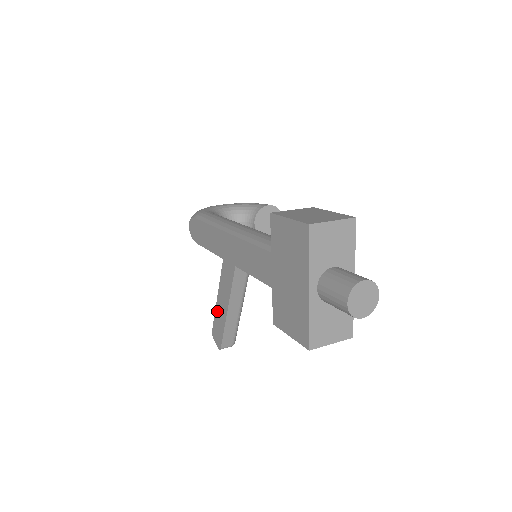
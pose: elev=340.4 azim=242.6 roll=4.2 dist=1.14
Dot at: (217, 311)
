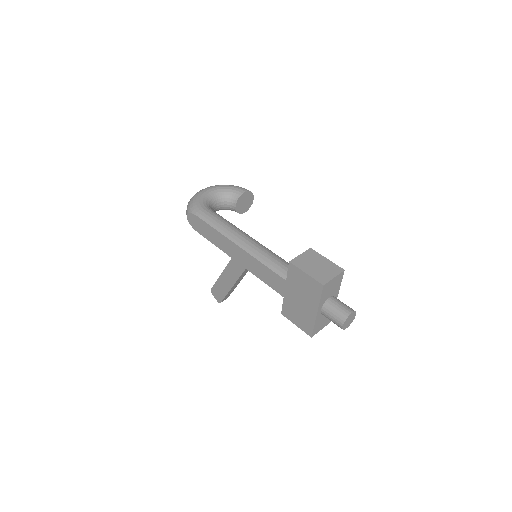
Dot at: (219, 282)
